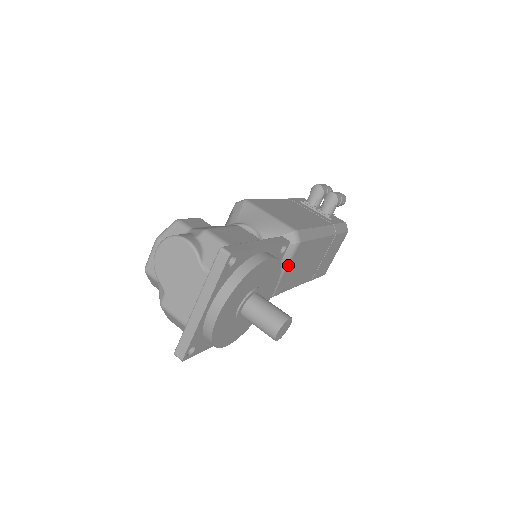
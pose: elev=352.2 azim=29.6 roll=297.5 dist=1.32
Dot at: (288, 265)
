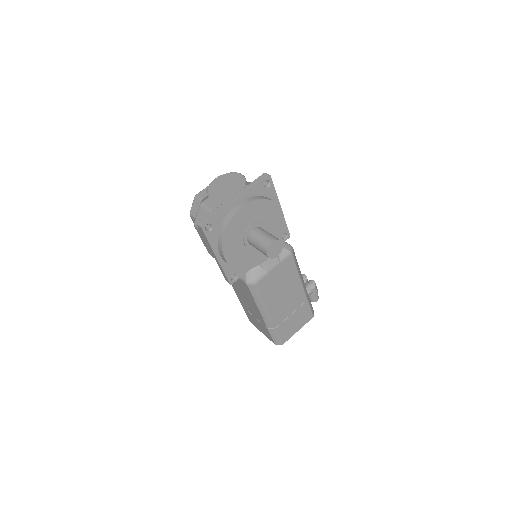
Dot at: (278, 265)
